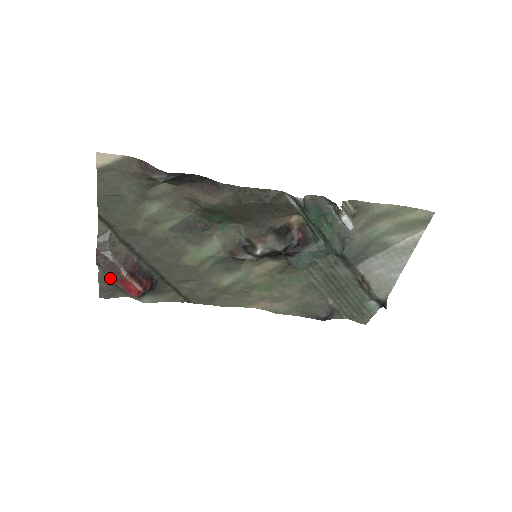
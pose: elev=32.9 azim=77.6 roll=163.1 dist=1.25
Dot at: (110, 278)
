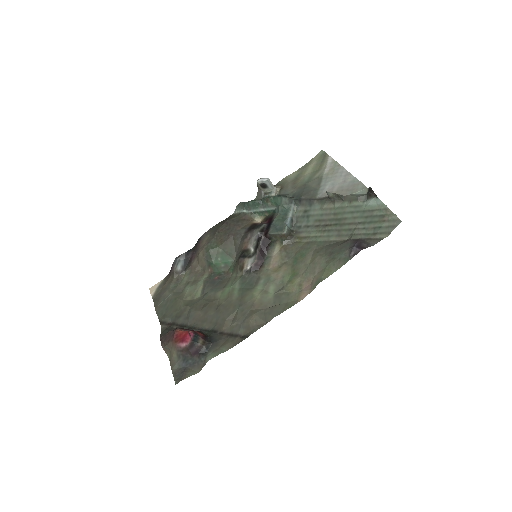
Dot at: (172, 349)
